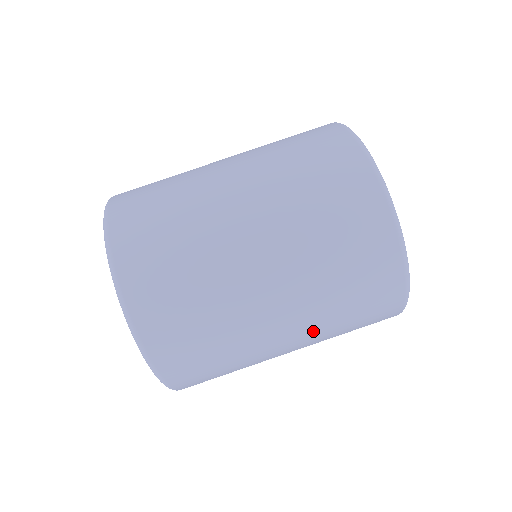
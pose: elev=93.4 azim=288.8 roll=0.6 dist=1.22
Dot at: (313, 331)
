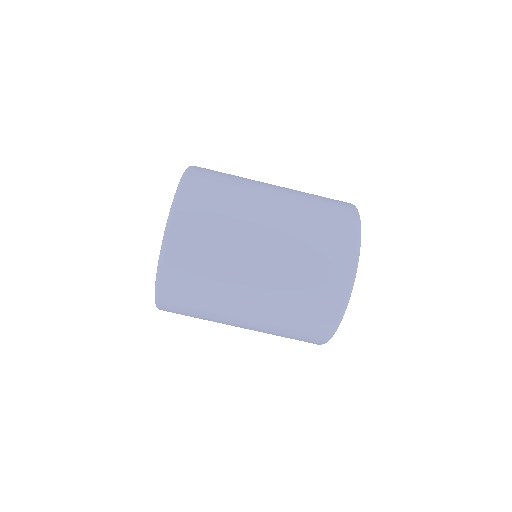
Dot at: (269, 309)
